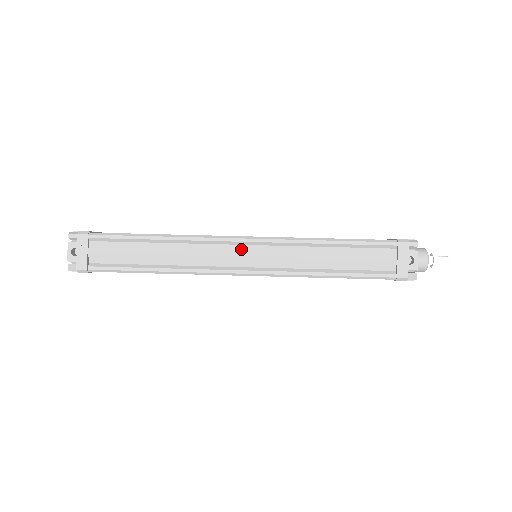
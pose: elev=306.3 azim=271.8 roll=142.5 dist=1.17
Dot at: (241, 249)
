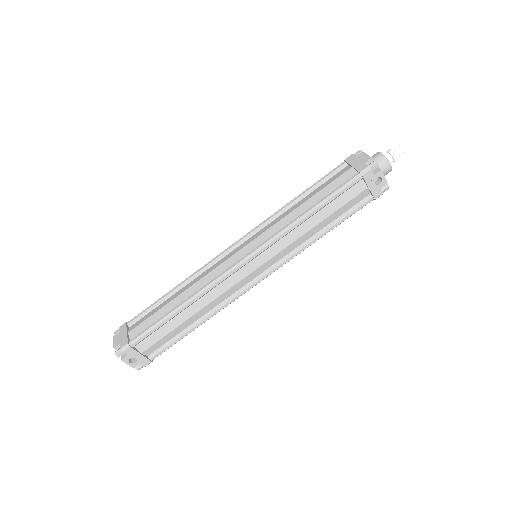
Dot at: (246, 269)
